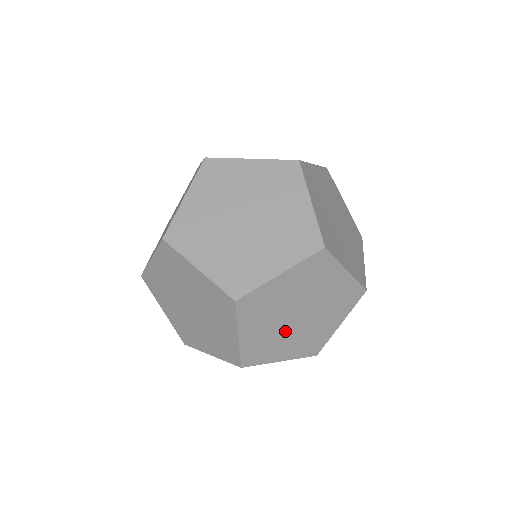
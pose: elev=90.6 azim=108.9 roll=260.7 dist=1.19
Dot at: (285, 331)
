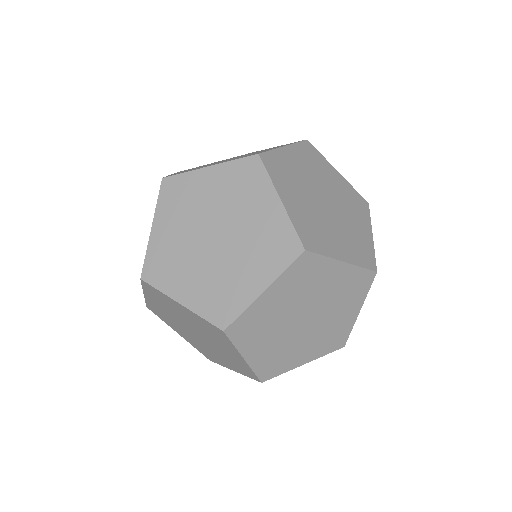
Dot at: occluded
